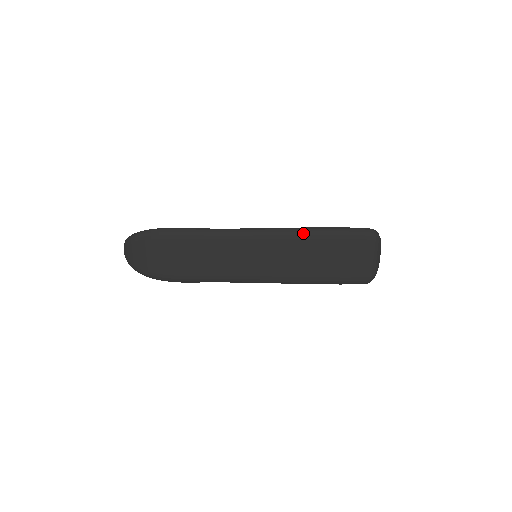
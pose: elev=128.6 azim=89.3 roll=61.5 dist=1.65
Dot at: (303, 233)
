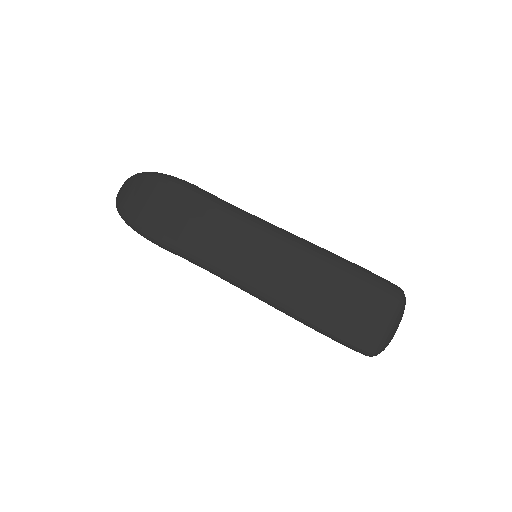
Dot at: (321, 252)
